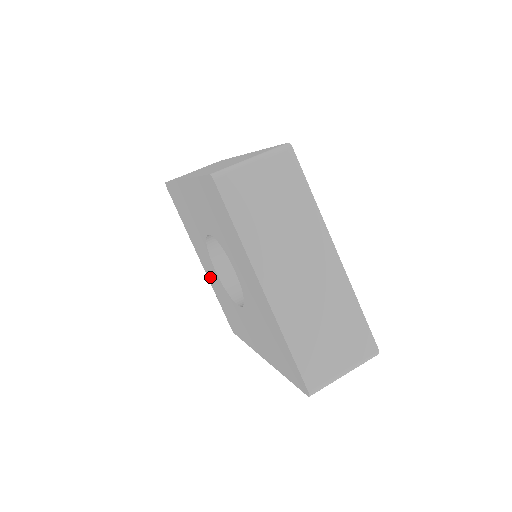
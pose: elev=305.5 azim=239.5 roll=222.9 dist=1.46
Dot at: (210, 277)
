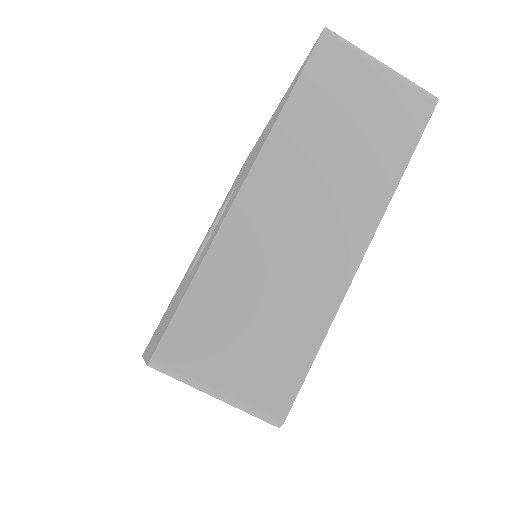
Dot at: (256, 144)
